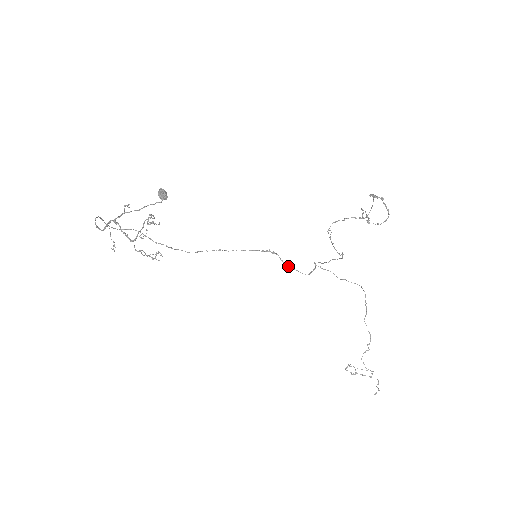
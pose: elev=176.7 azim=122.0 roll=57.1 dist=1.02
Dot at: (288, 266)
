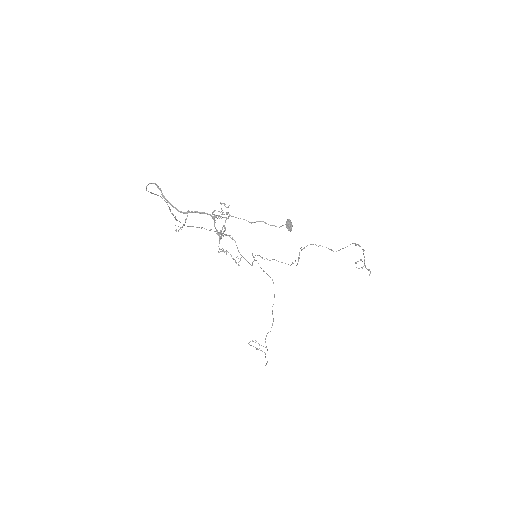
Dot at: (240, 254)
